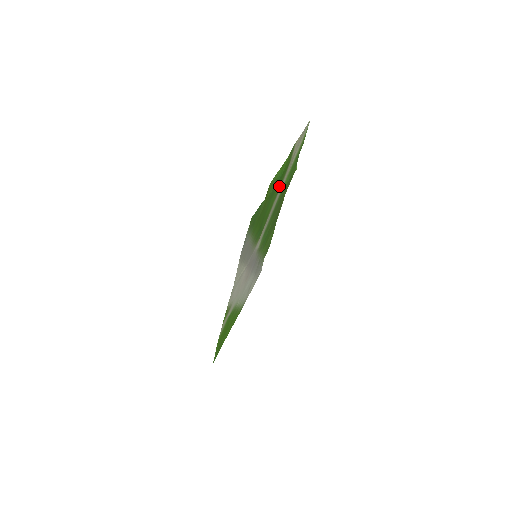
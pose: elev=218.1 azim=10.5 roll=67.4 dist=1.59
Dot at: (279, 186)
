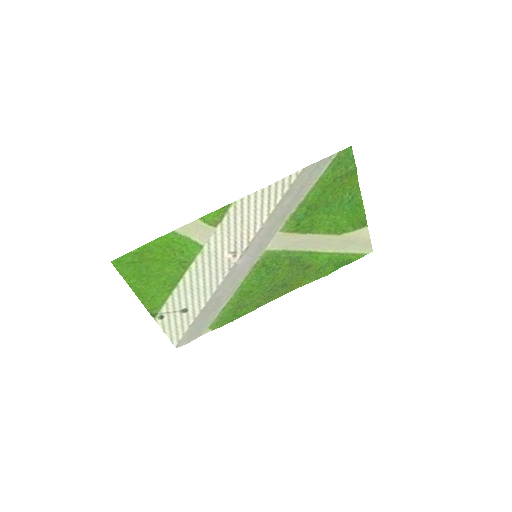
Dot at: (336, 225)
